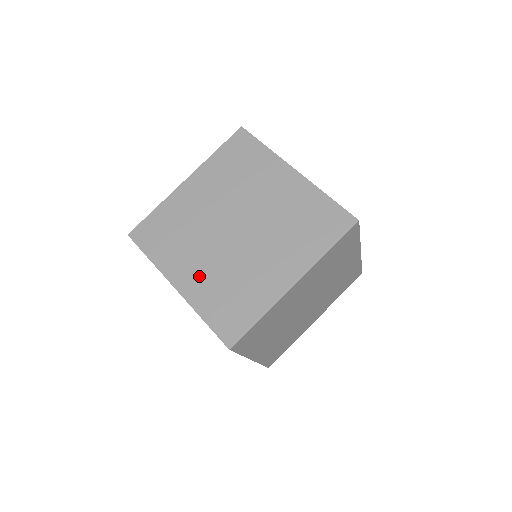
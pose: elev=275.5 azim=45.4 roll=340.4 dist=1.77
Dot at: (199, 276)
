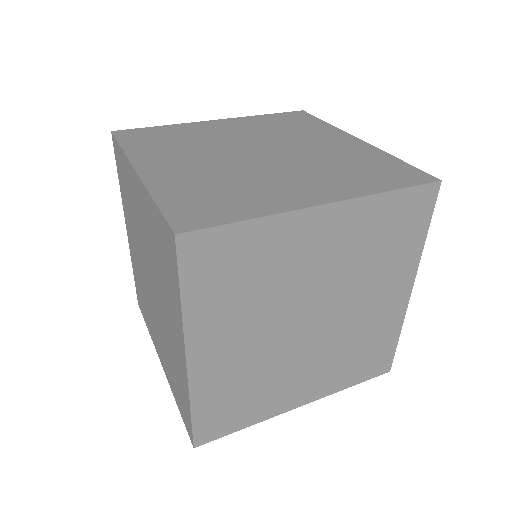
Dot at: (180, 170)
